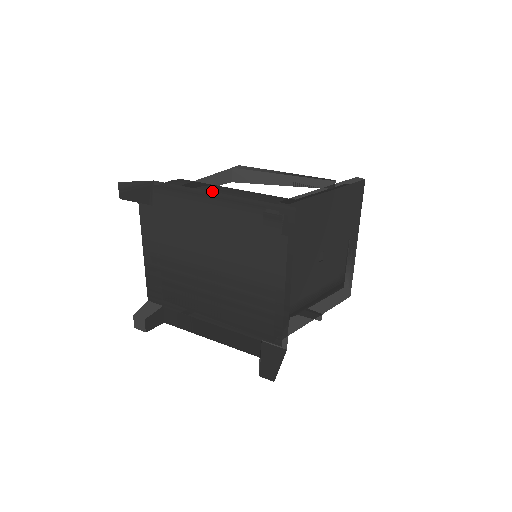
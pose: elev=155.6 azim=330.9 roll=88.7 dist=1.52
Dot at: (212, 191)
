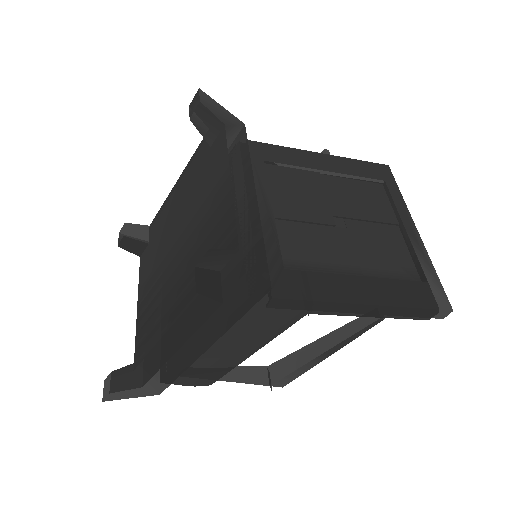
Dot at: occluded
